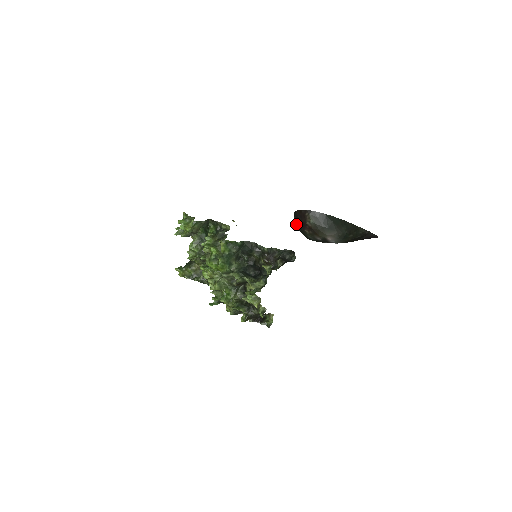
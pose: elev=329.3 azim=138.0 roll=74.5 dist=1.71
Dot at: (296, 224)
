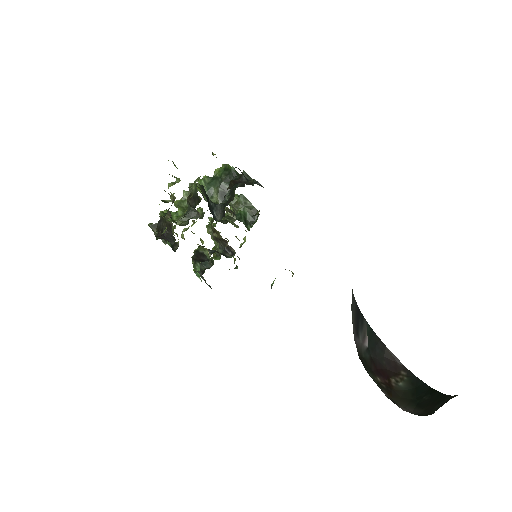
Dot at: (367, 347)
